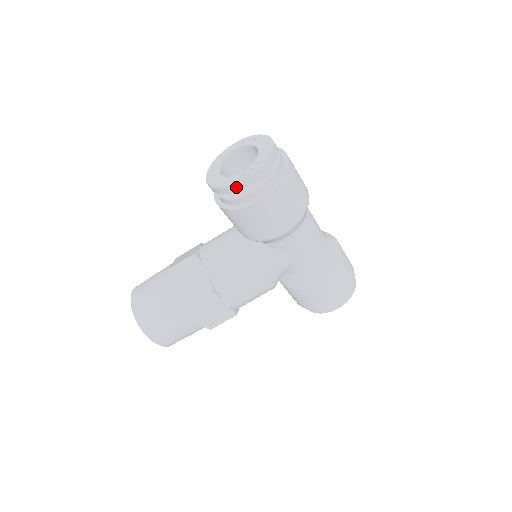
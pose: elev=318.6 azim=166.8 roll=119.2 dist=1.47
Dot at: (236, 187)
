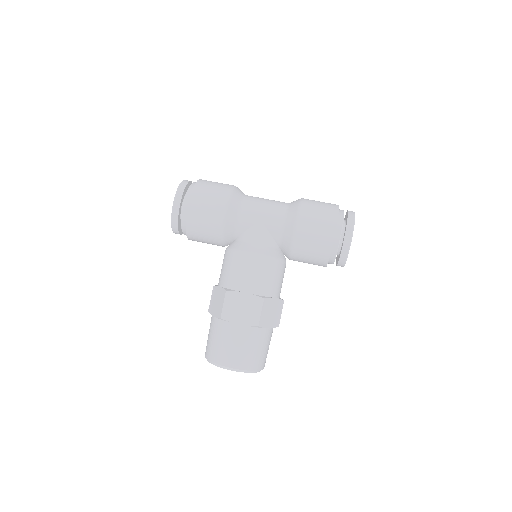
Dot at: (175, 213)
